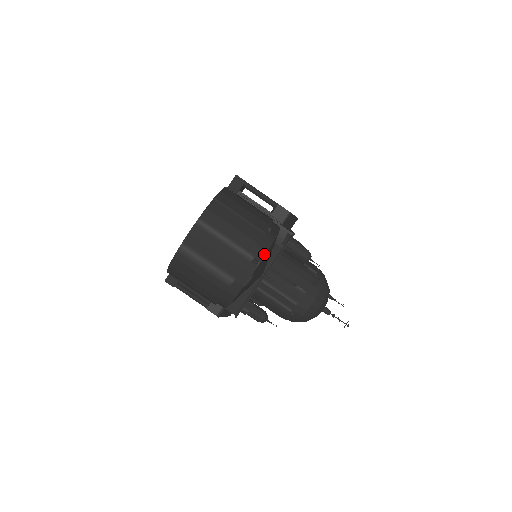
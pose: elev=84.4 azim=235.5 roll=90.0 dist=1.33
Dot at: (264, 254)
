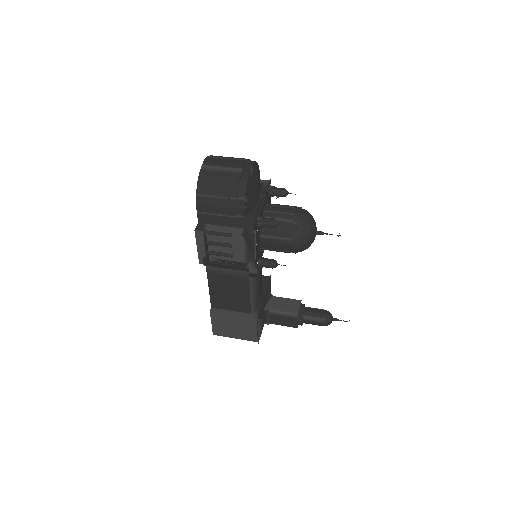
Dot at: (254, 161)
